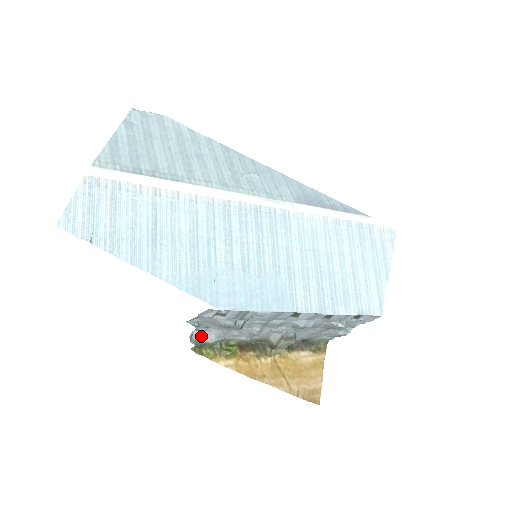
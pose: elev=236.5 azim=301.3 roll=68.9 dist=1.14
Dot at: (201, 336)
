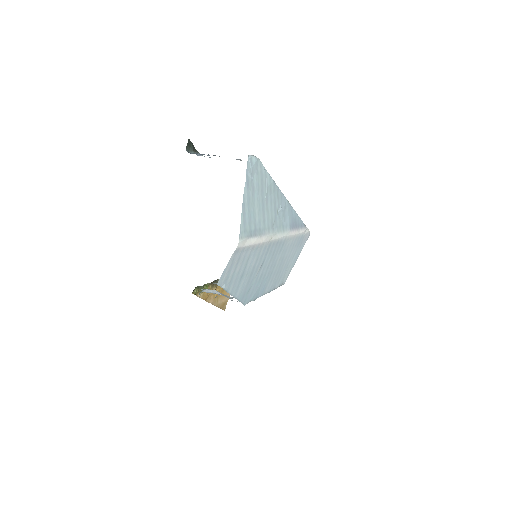
Dot at: (204, 290)
